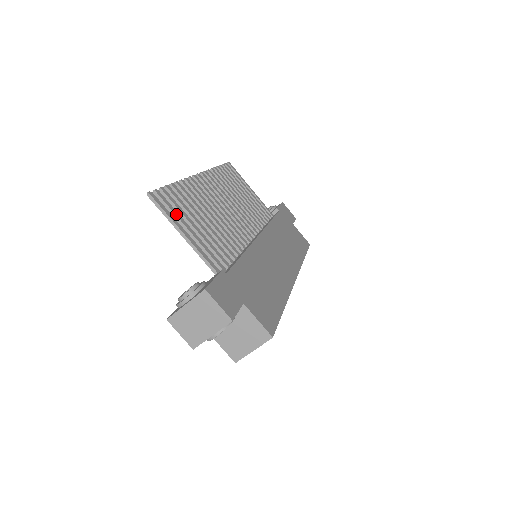
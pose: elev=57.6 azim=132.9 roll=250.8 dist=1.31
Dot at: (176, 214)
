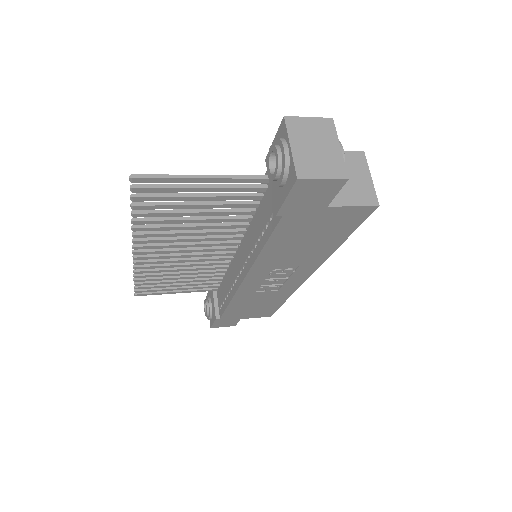
Dot at: (173, 186)
